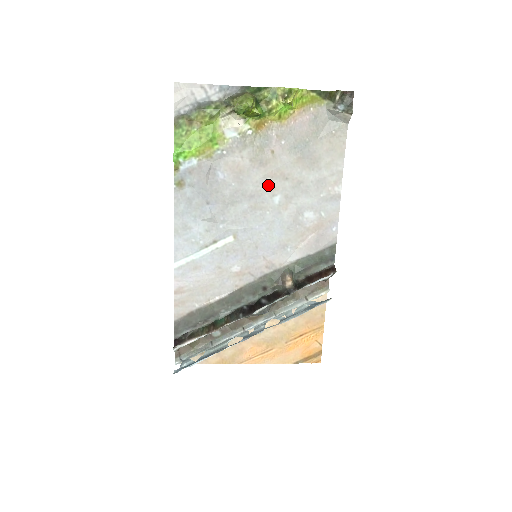
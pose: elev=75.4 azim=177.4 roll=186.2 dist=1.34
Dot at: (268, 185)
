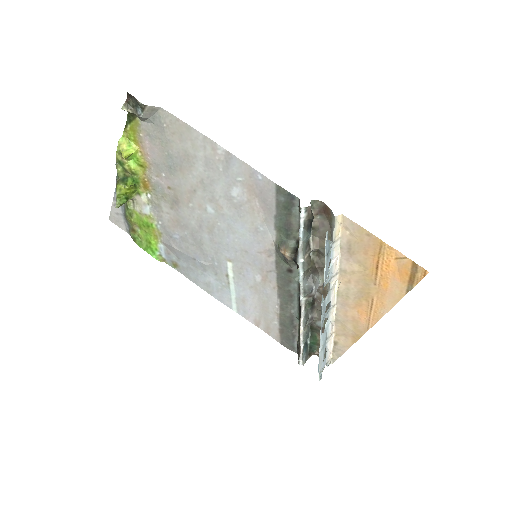
Dot at: (195, 209)
